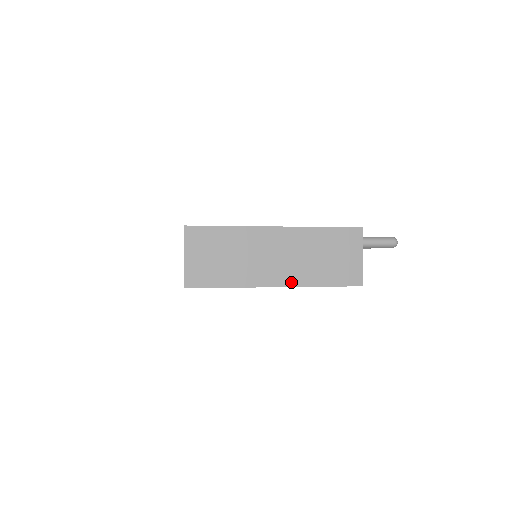
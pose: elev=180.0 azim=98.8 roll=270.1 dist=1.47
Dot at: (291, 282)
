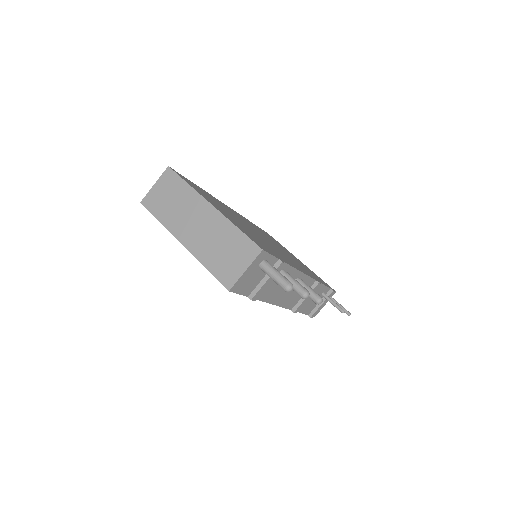
Dot at: (191, 248)
